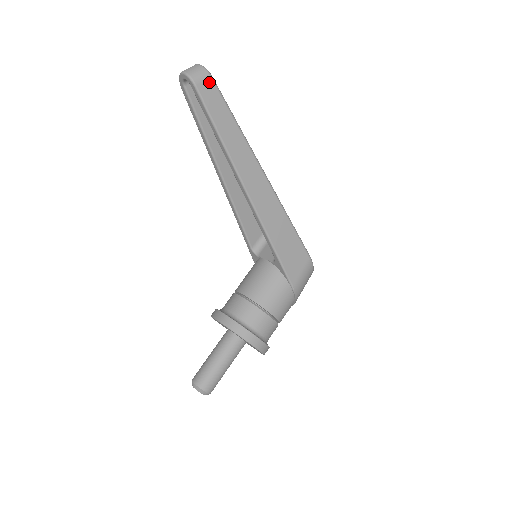
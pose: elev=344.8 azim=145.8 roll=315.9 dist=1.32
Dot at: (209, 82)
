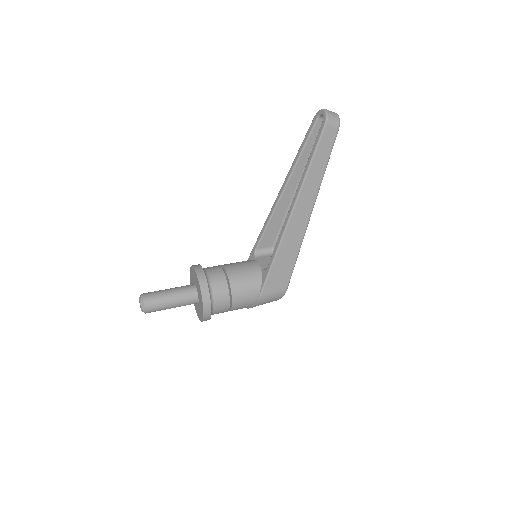
Dot at: (334, 130)
